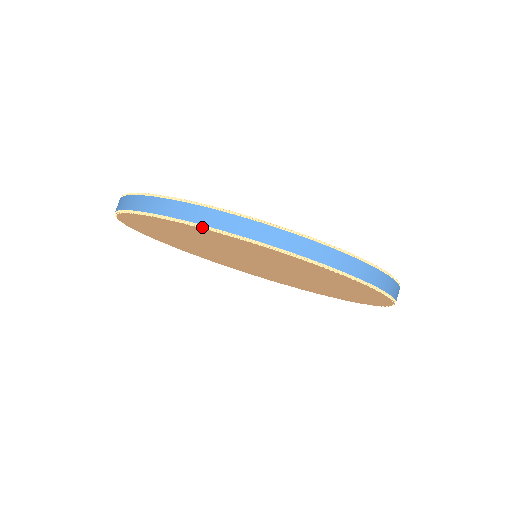
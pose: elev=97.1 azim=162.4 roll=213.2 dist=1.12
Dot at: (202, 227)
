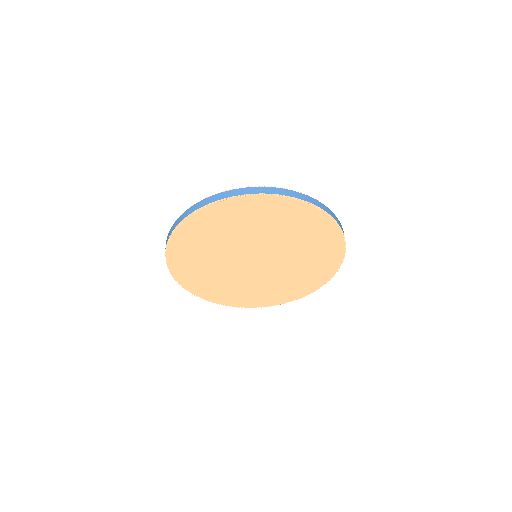
Dot at: (323, 211)
